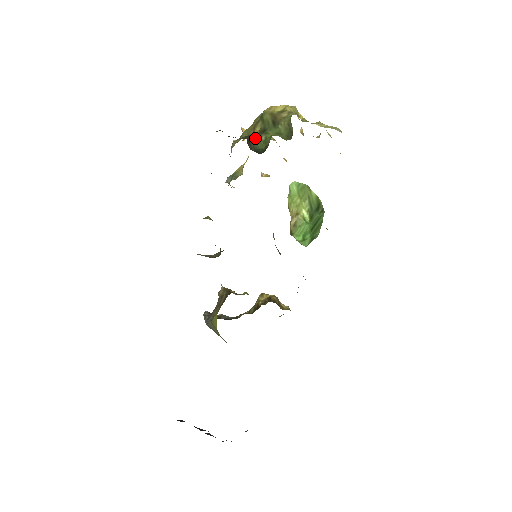
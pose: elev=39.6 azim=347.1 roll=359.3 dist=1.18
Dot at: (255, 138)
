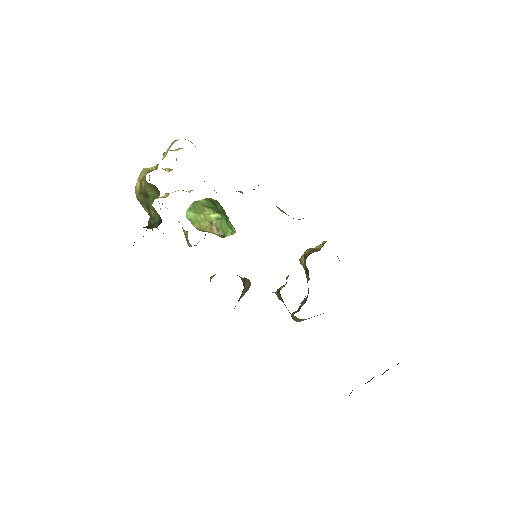
Dot at: (150, 218)
